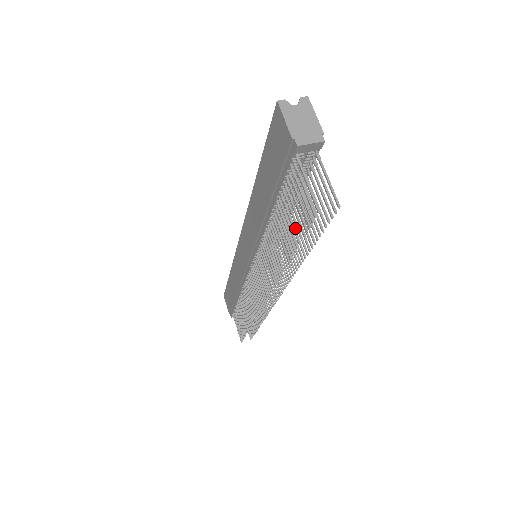
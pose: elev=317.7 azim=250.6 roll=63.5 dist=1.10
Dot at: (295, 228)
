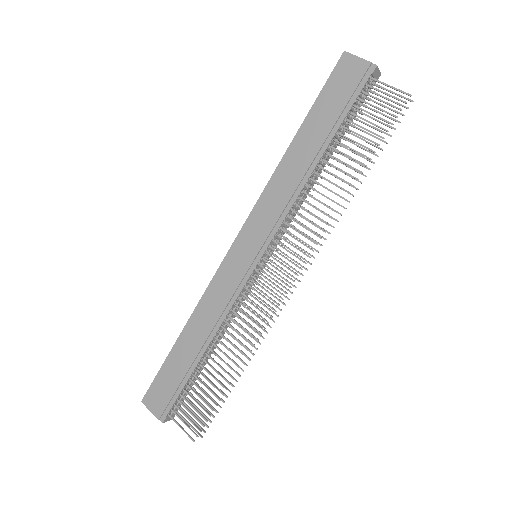
Dot at: occluded
